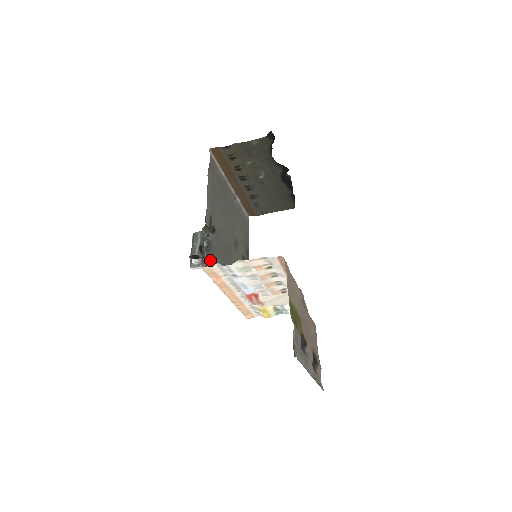
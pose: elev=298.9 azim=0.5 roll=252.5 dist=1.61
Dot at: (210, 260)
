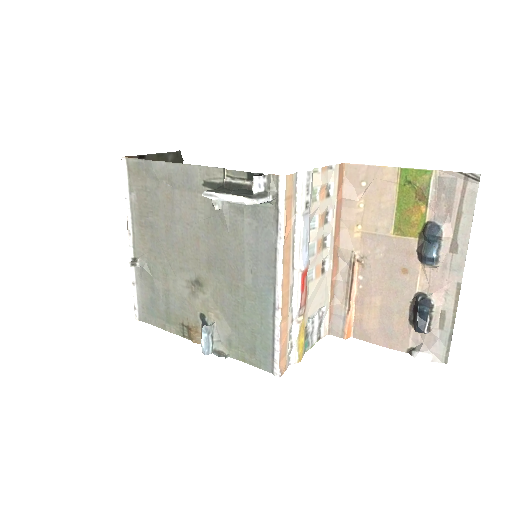
Dot at: (259, 205)
